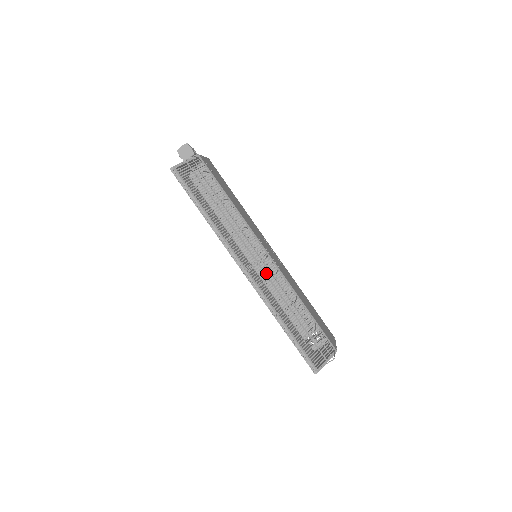
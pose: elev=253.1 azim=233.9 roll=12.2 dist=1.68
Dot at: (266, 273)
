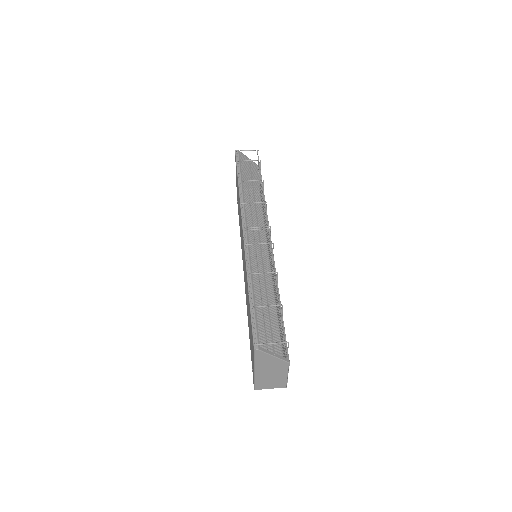
Dot at: occluded
